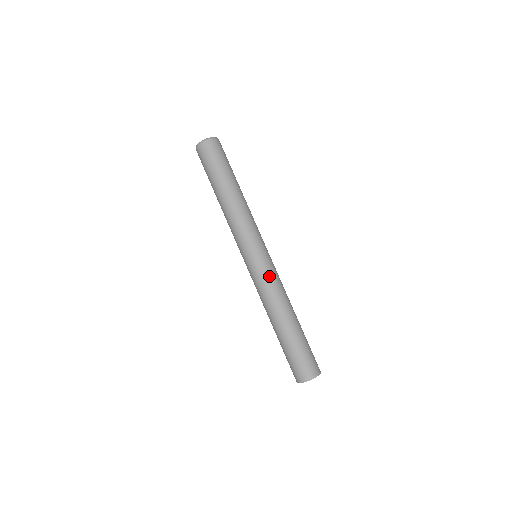
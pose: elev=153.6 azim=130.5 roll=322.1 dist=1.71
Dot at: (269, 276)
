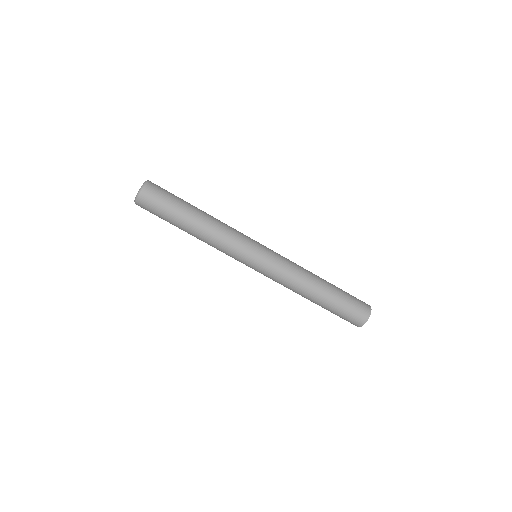
Dot at: (280, 267)
